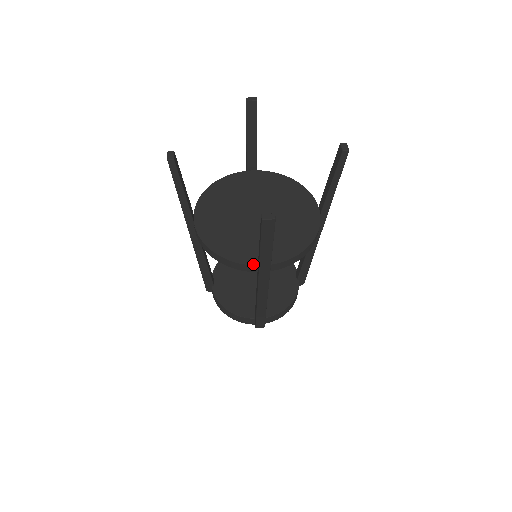
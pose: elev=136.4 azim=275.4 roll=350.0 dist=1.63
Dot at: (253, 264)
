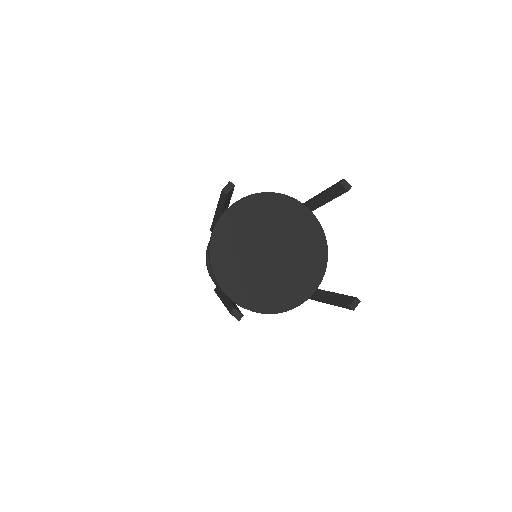
Dot at: (307, 298)
